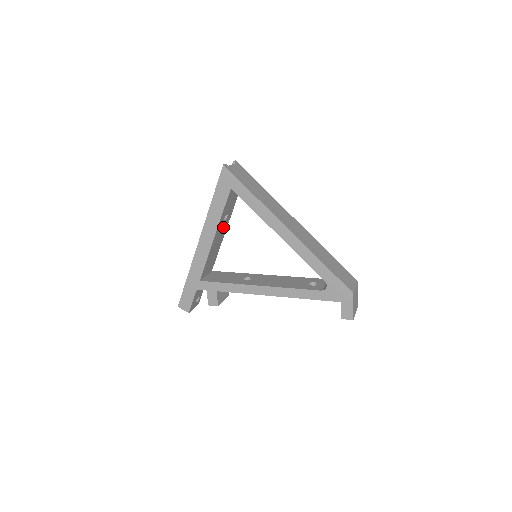
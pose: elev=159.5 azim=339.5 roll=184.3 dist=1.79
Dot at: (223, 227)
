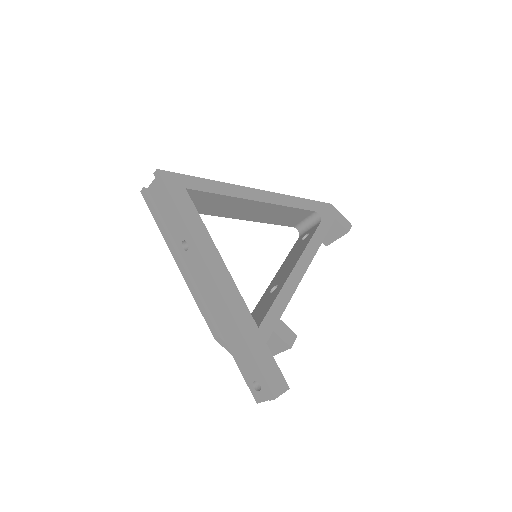
Dot at: occluded
